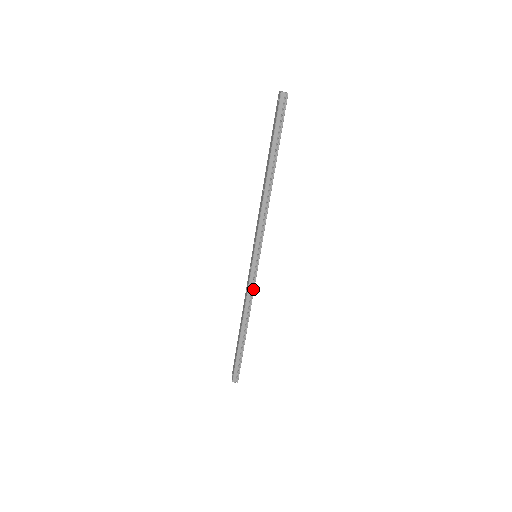
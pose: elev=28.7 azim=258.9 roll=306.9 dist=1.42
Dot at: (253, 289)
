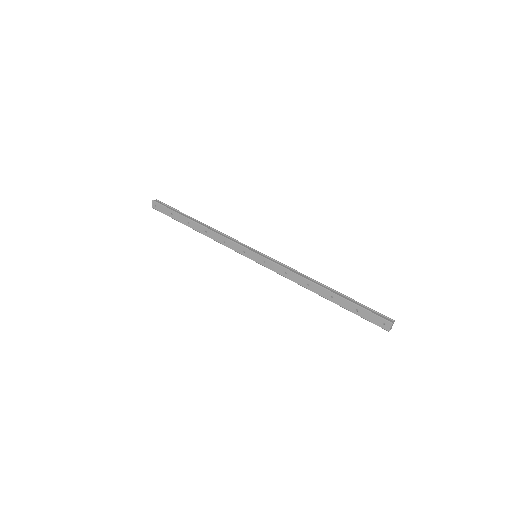
Dot at: occluded
